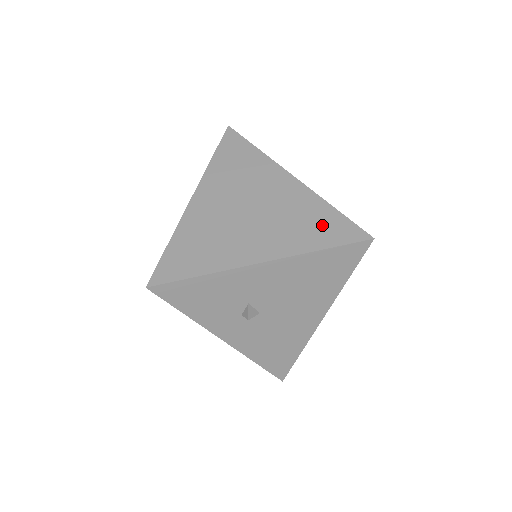
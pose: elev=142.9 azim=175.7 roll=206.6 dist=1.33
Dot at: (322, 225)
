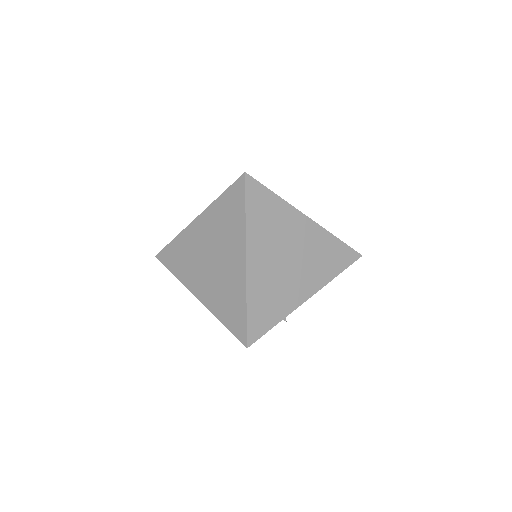
Dot at: (335, 256)
